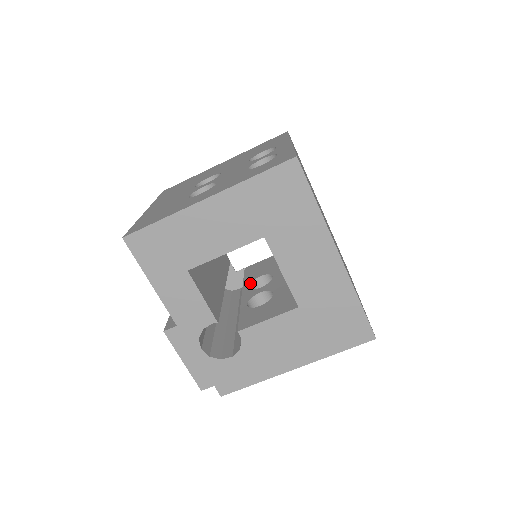
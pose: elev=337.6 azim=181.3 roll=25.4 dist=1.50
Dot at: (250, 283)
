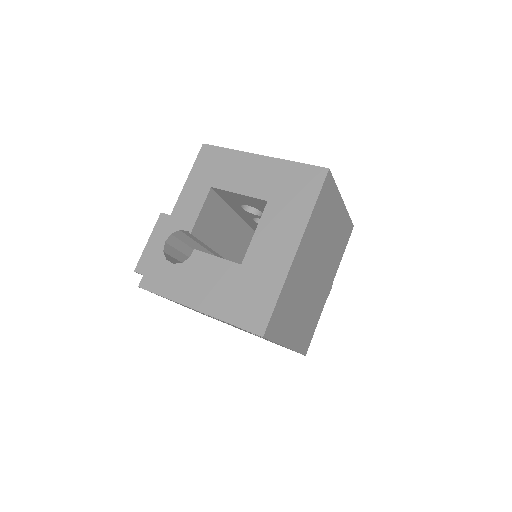
Dot at: occluded
